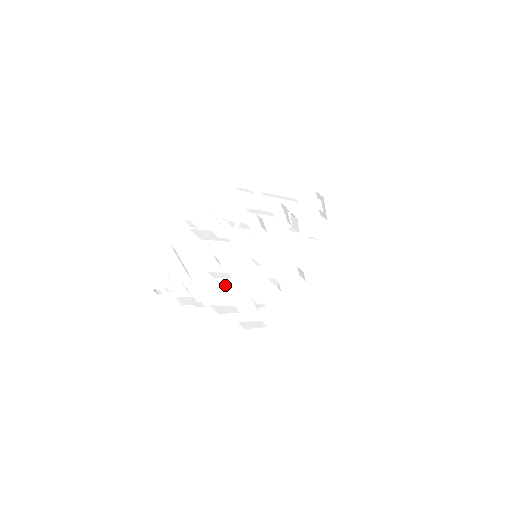
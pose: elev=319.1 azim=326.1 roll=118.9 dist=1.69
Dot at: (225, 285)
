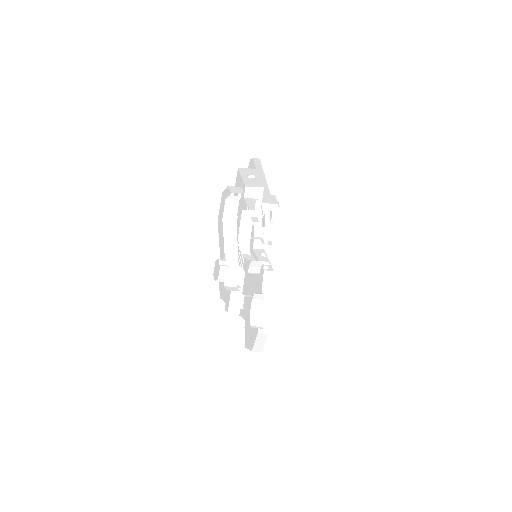
Dot at: (243, 288)
